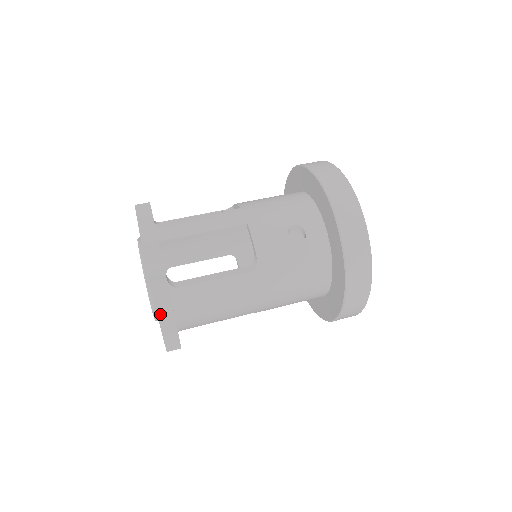
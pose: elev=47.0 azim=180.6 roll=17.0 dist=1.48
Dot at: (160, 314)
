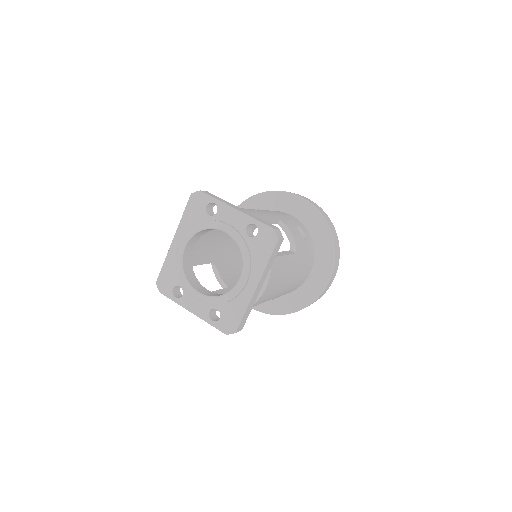
Dot at: (259, 282)
